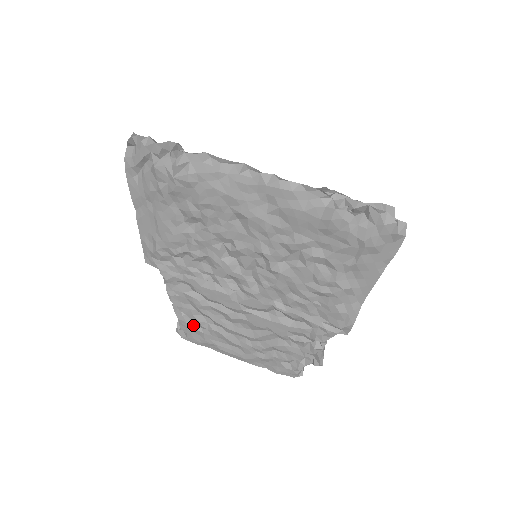
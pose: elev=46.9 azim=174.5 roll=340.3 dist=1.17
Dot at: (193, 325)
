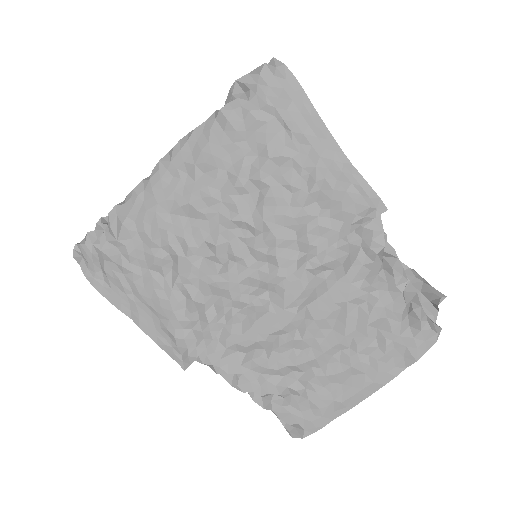
Dot at: (291, 402)
